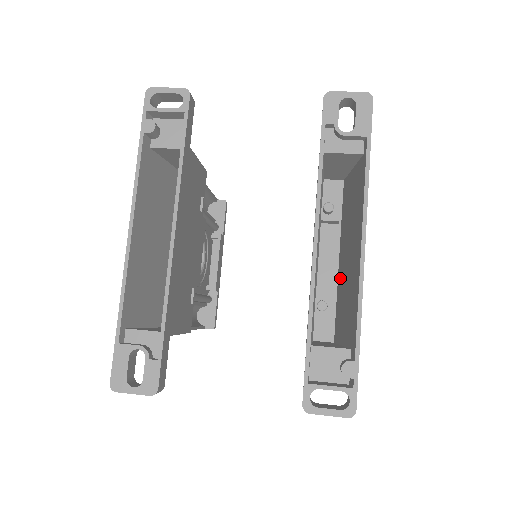
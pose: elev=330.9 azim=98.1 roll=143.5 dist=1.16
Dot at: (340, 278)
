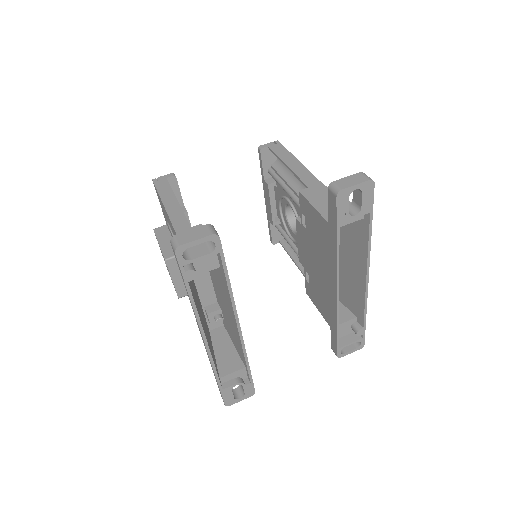
Dot at: occluded
